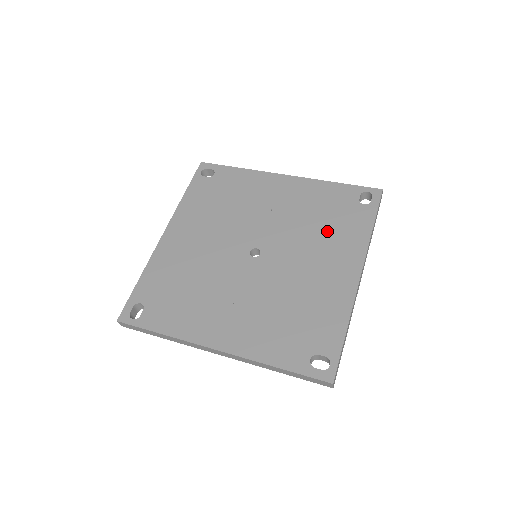
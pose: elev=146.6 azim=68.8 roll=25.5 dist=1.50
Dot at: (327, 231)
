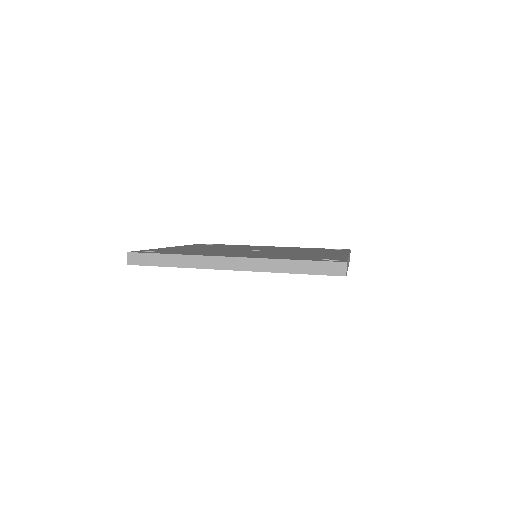
Dot at: occluded
